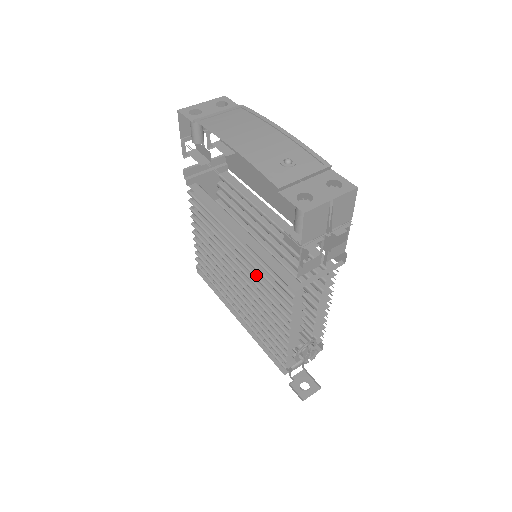
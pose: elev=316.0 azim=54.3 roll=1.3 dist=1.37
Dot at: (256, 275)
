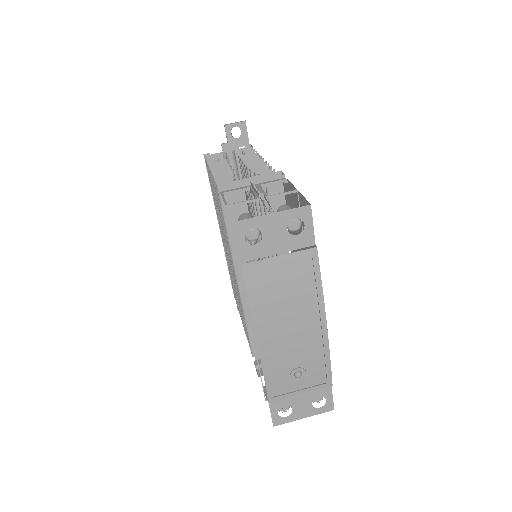
Dot at: occluded
